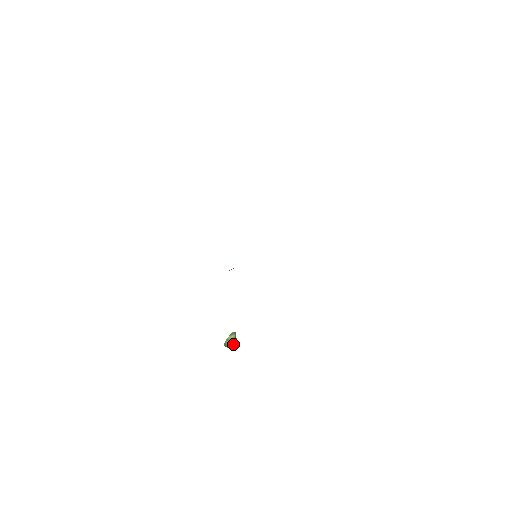
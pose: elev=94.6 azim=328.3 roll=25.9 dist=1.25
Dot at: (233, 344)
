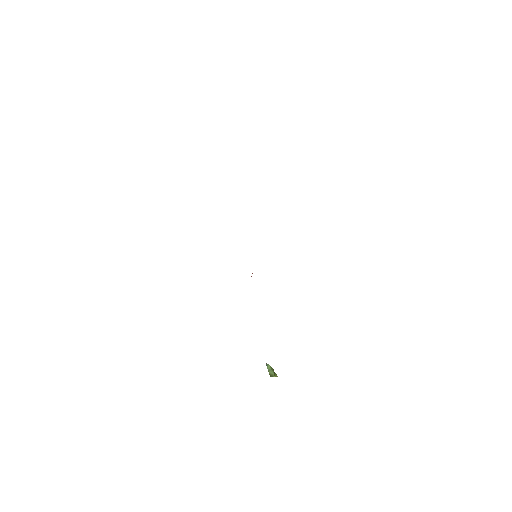
Dot at: (274, 372)
